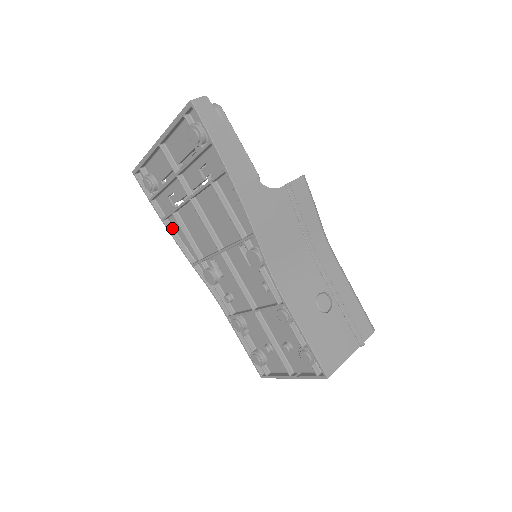
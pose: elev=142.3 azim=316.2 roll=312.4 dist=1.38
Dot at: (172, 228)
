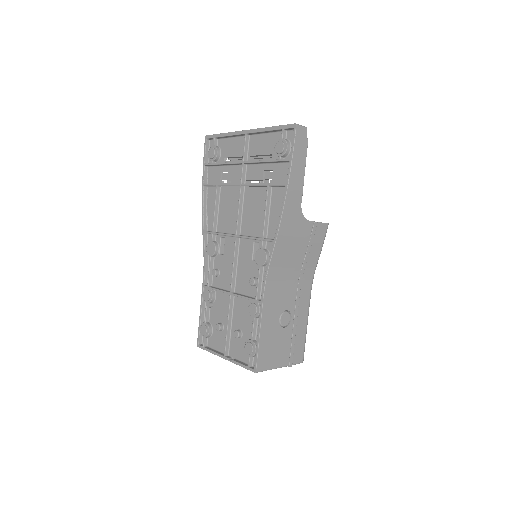
Dot at: (206, 195)
